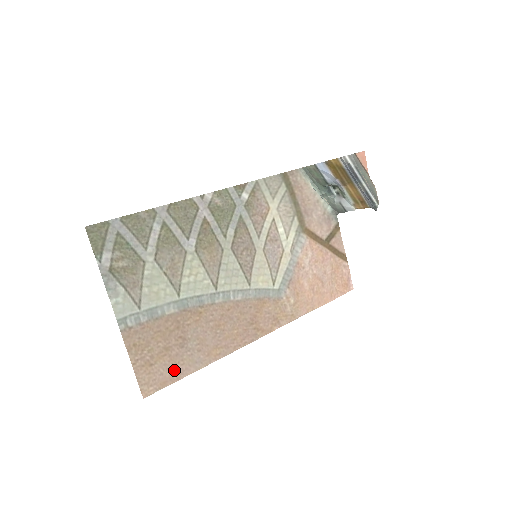
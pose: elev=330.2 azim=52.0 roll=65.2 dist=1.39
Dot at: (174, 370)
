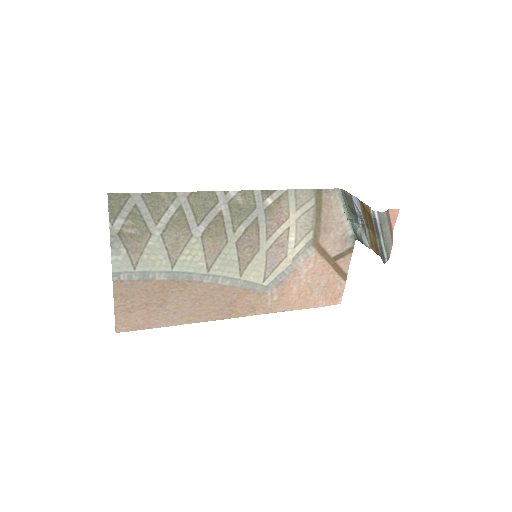
Dot at: (148, 321)
